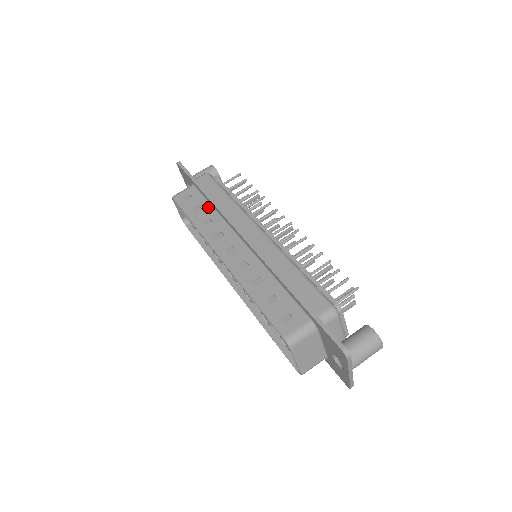
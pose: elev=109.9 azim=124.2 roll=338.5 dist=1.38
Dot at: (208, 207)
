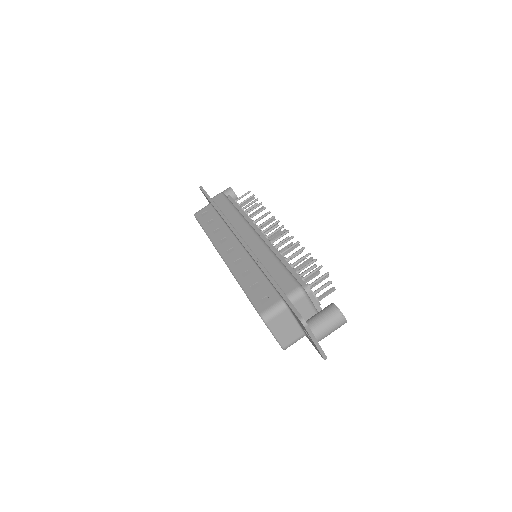
Dot at: (218, 219)
